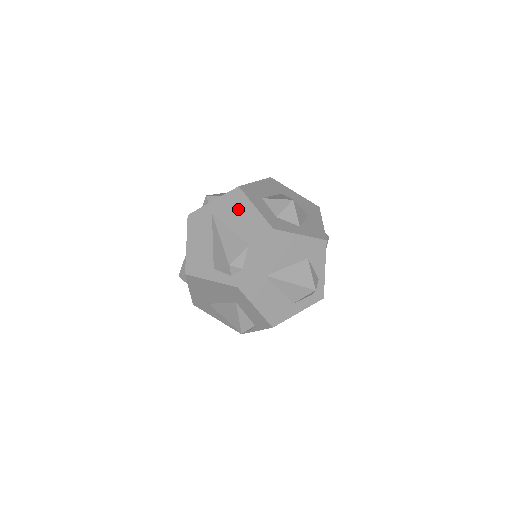
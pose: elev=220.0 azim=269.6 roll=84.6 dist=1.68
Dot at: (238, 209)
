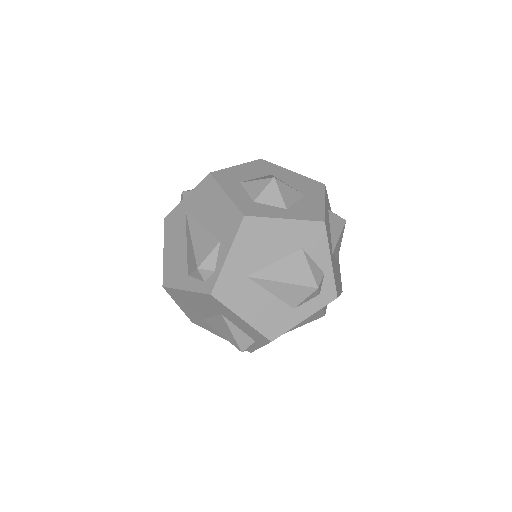
Dot at: (209, 200)
